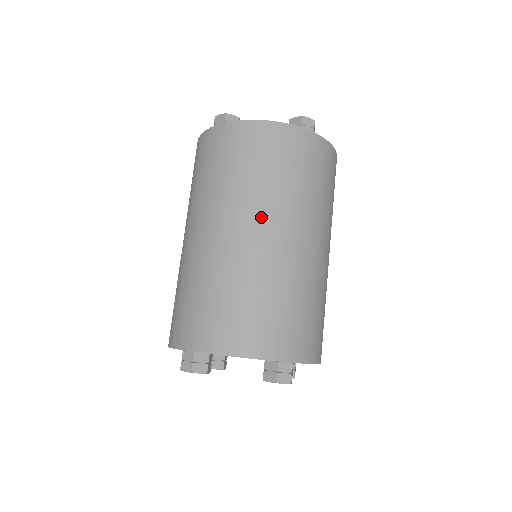
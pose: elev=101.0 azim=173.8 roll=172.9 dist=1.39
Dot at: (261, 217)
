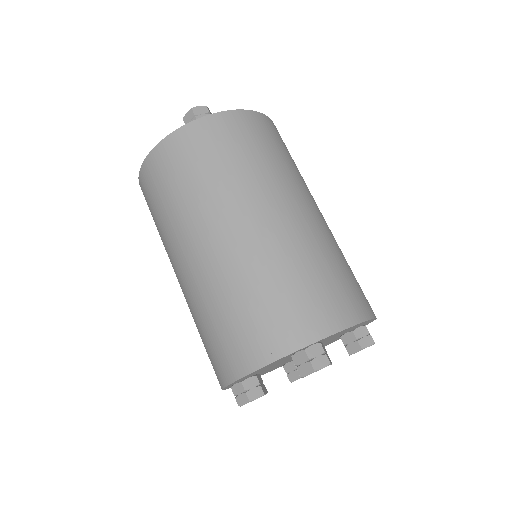
Dot at: (307, 195)
